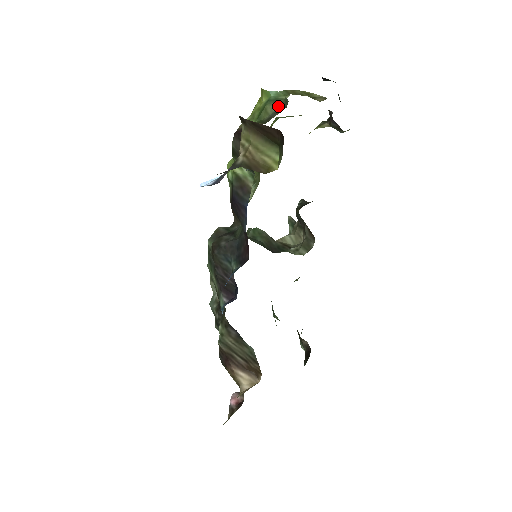
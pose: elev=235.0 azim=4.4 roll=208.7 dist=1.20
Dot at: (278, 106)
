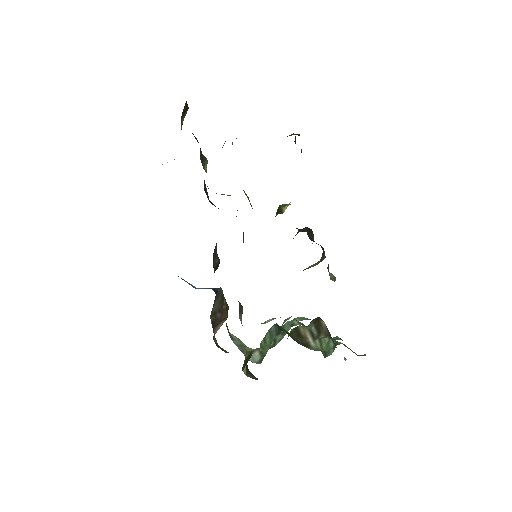
Dot at: occluded
